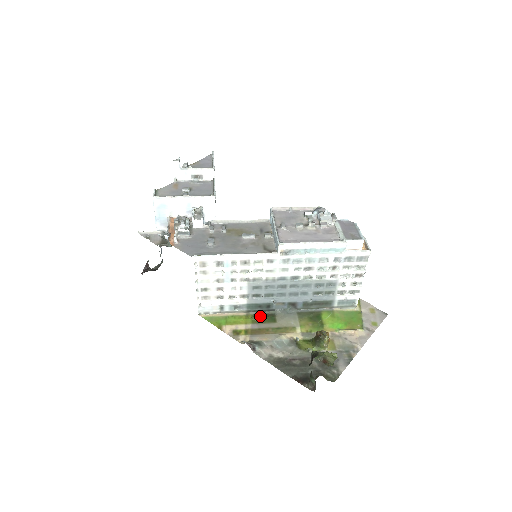
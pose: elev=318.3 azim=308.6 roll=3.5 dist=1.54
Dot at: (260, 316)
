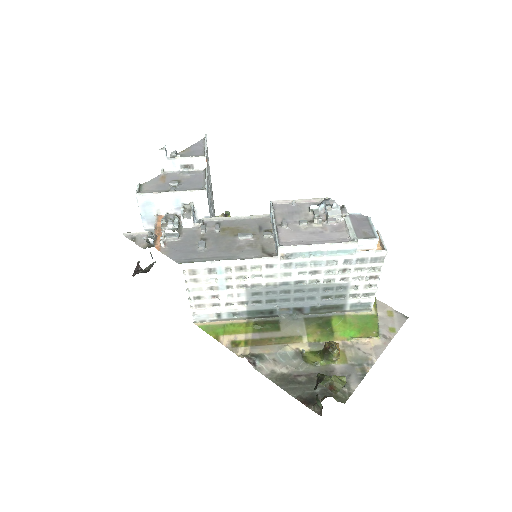
Dot at: (262, 323)
